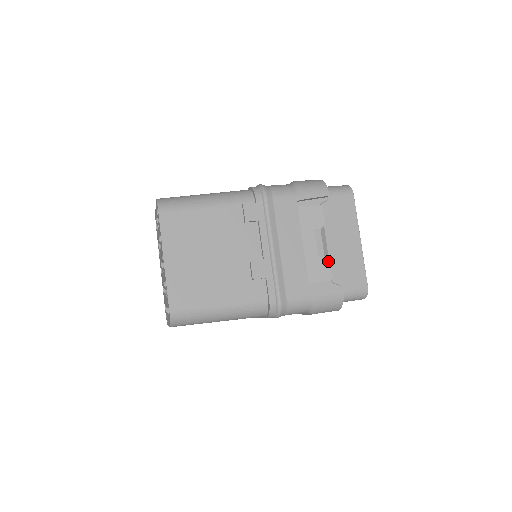
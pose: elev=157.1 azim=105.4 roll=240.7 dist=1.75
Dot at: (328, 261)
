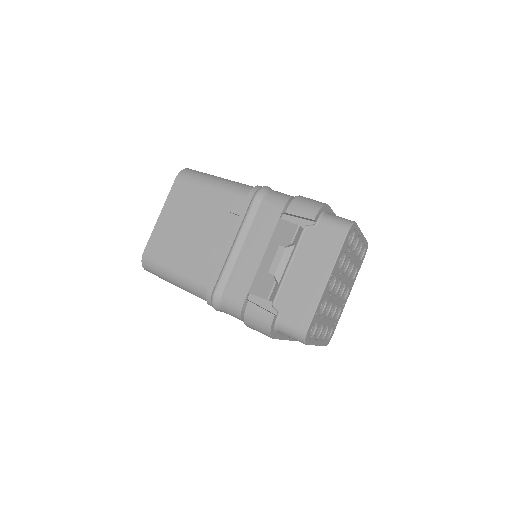
Dot at: (273, 281)
